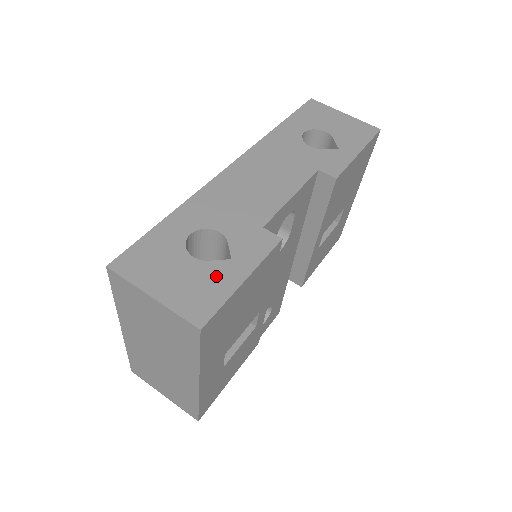
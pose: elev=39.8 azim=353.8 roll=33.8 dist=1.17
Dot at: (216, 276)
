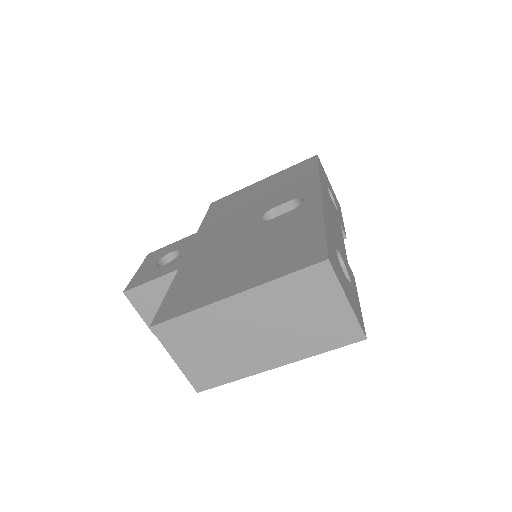
Dot at: (354, 295)
